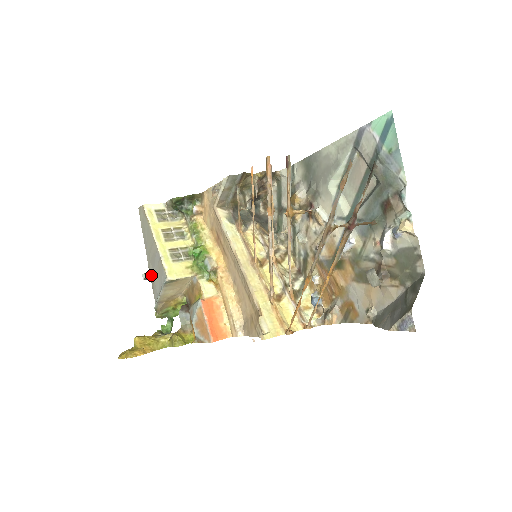
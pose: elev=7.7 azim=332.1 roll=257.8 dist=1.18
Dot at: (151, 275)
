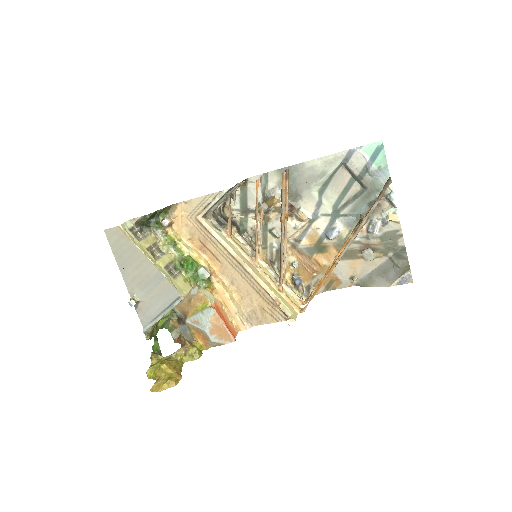
Dot at: (139, 299)
